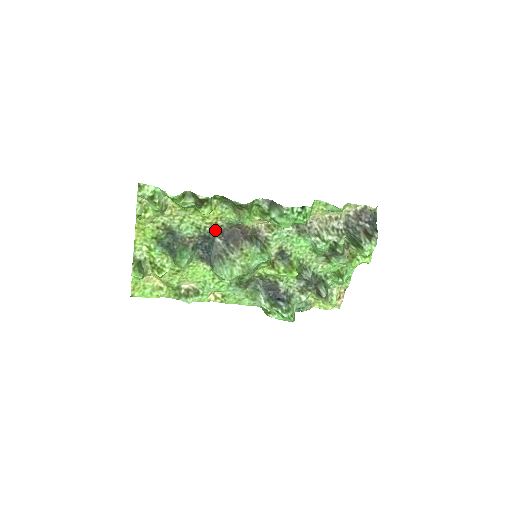
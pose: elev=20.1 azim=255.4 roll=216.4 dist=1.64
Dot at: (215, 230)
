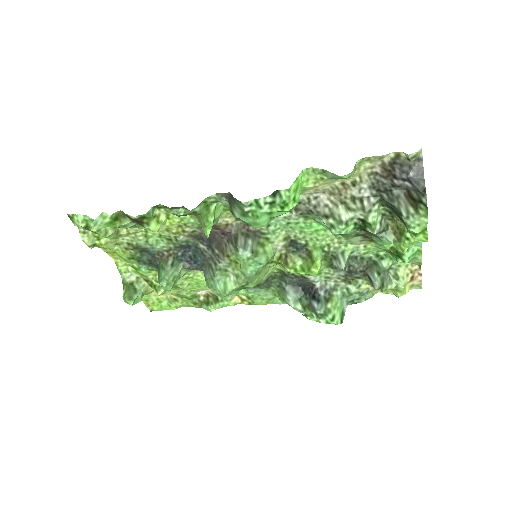
Dot at: (190, 237)
